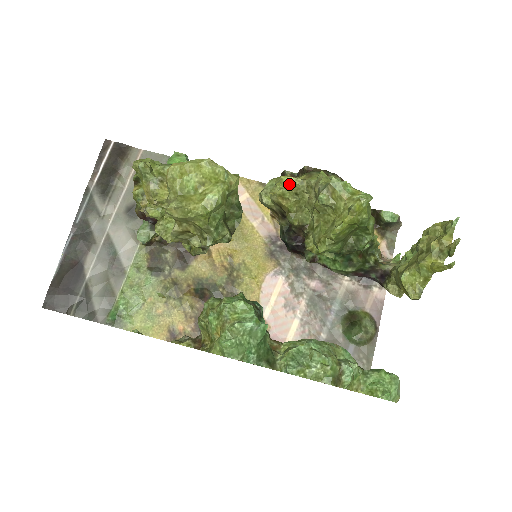
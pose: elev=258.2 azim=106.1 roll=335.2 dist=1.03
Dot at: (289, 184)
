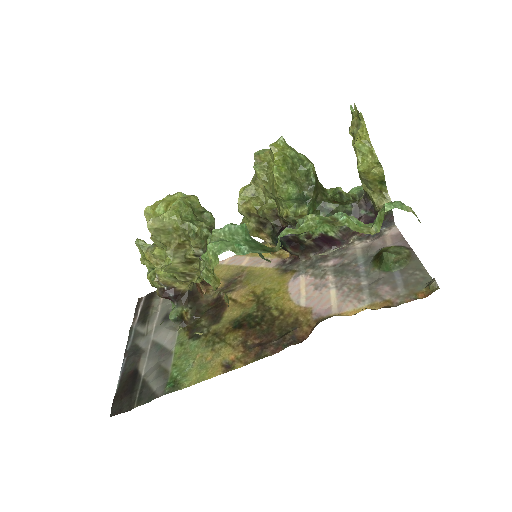
Dot at: (242, 191)
